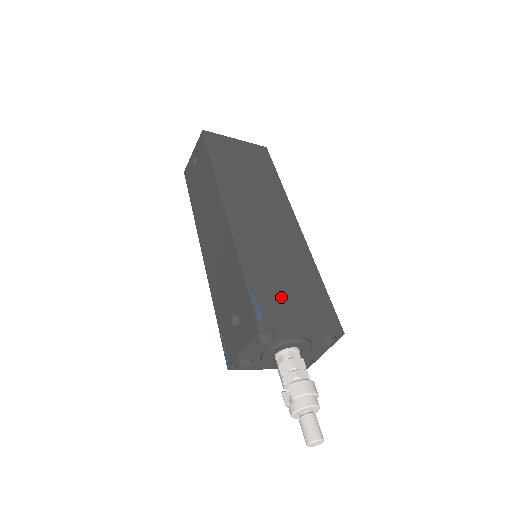
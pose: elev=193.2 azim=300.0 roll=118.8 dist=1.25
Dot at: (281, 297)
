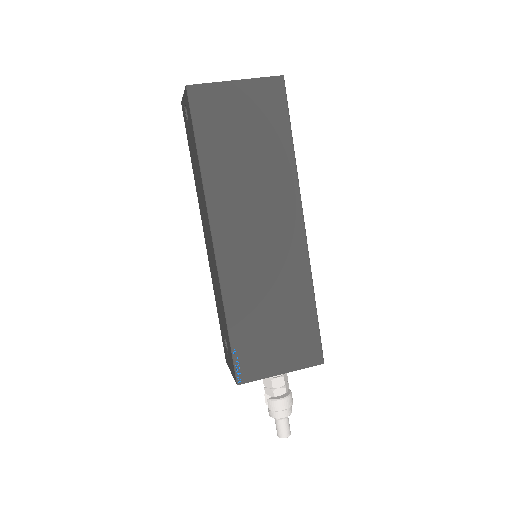
Dot at: (263, 342)
